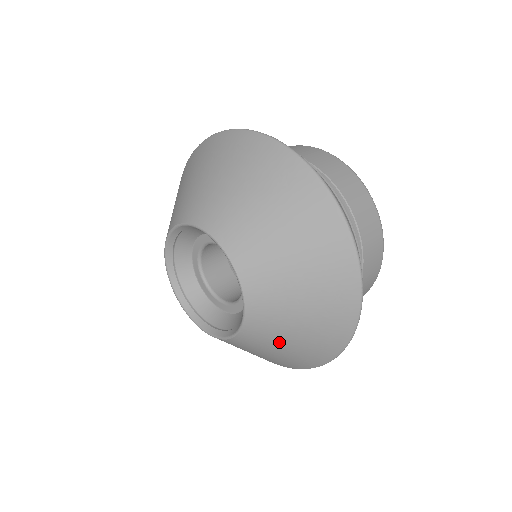
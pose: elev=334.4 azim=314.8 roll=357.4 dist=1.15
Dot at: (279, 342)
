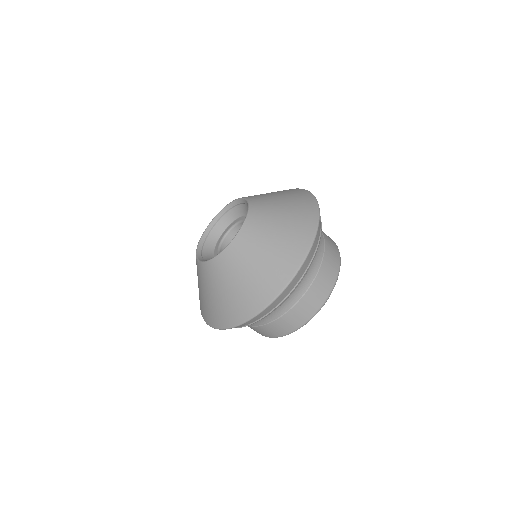
Dot at: (245, 267)
